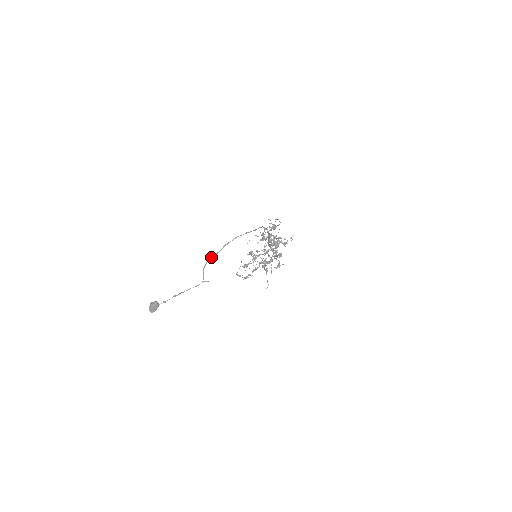
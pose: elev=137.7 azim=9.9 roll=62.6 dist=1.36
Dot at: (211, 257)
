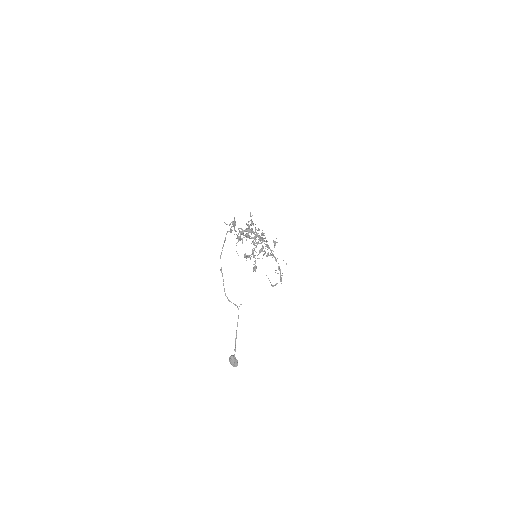
Dot at: occluded
